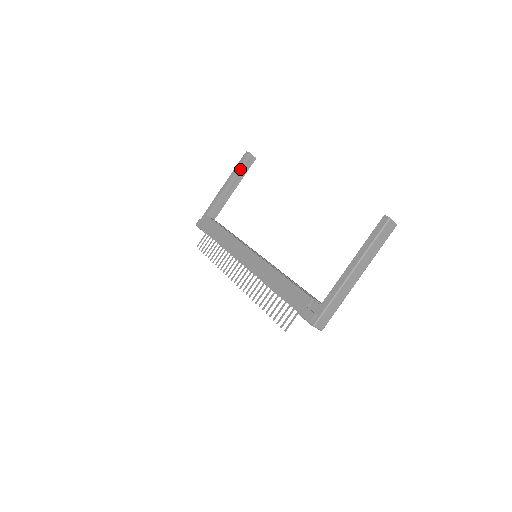
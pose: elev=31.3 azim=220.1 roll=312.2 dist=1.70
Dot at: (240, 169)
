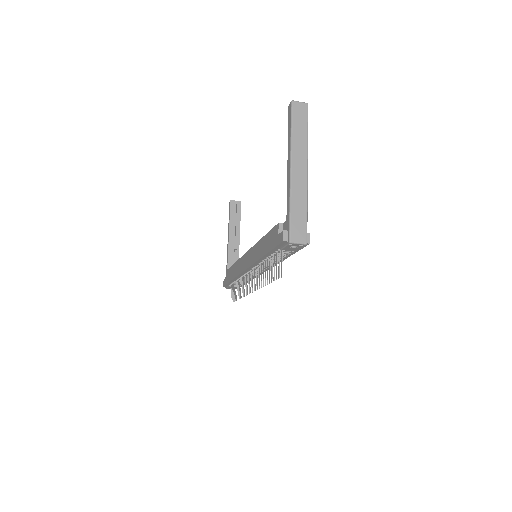
Dot at: (232, 218)
